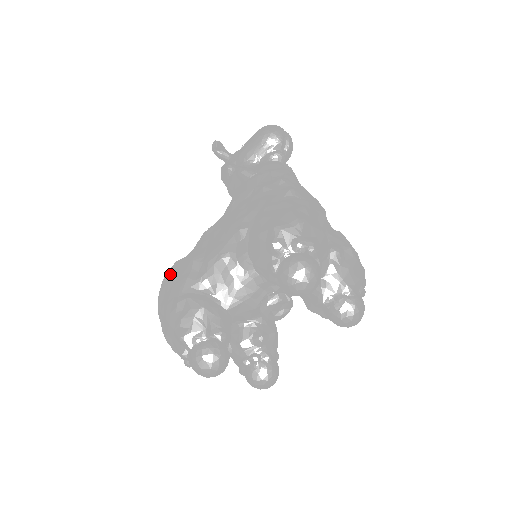
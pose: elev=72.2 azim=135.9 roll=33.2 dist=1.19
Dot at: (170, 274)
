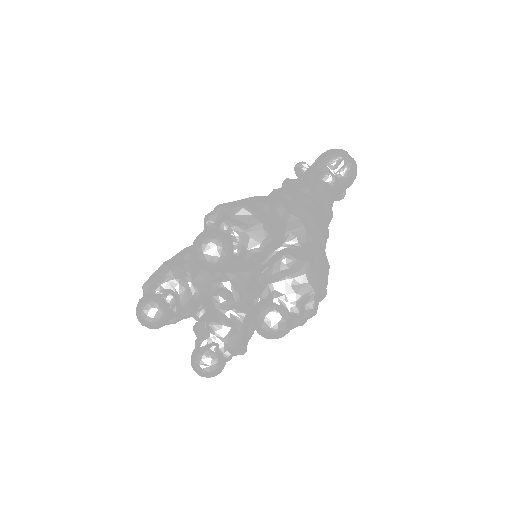
Dot at: occluded
